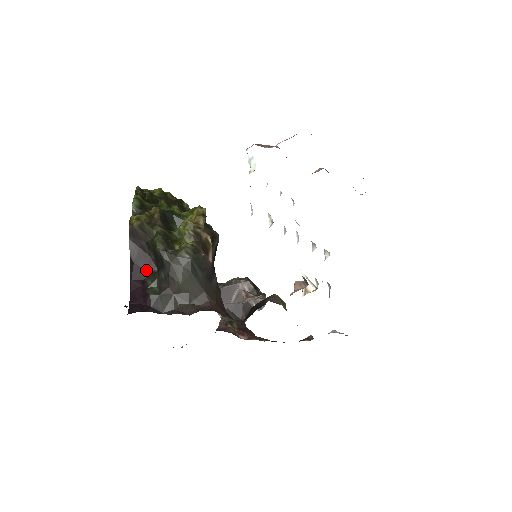
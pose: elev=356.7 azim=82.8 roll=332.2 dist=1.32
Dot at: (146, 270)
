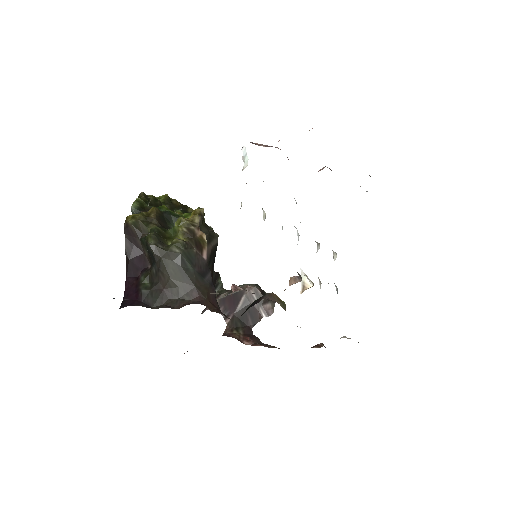
Dot at: (140, 267)
